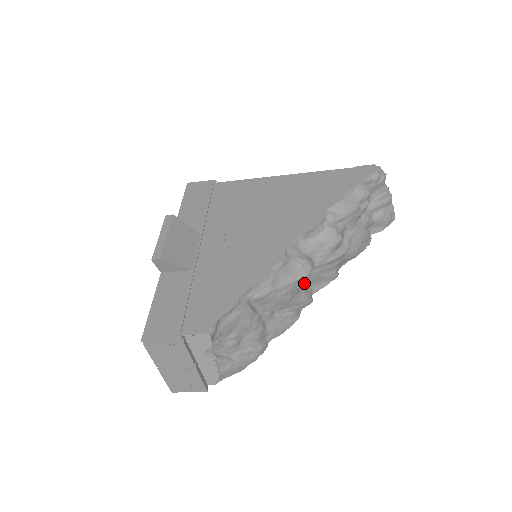
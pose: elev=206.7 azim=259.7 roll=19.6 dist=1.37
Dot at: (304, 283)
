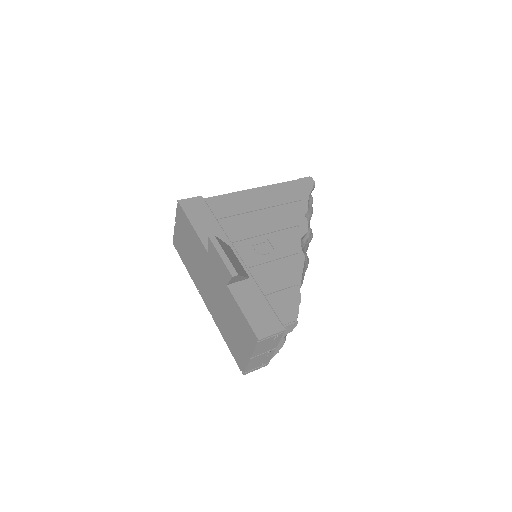
Dot at: occluded
